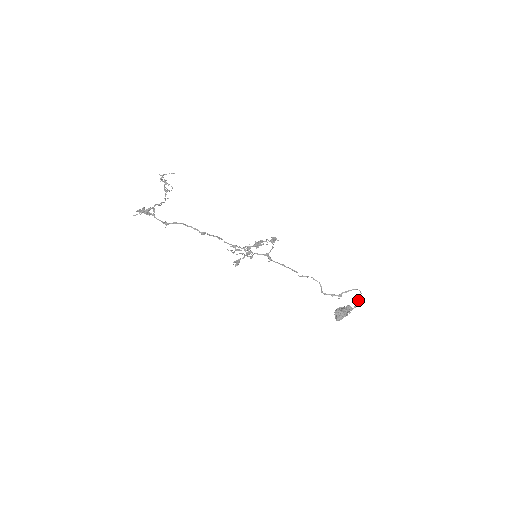
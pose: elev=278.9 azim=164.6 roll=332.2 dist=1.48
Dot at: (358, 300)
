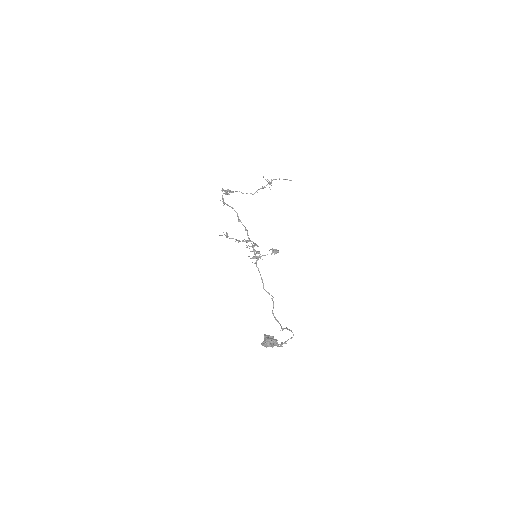
Dot at: (285, 341)
